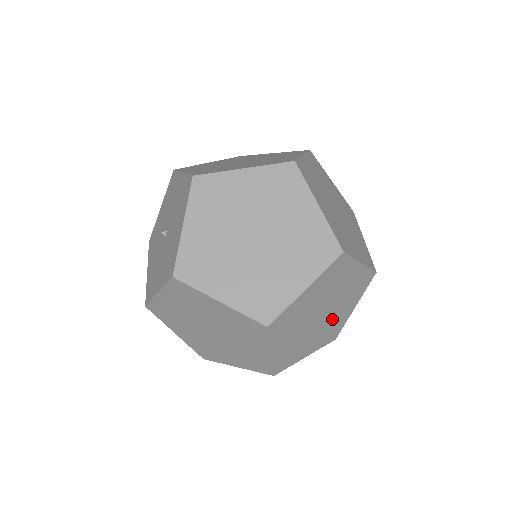
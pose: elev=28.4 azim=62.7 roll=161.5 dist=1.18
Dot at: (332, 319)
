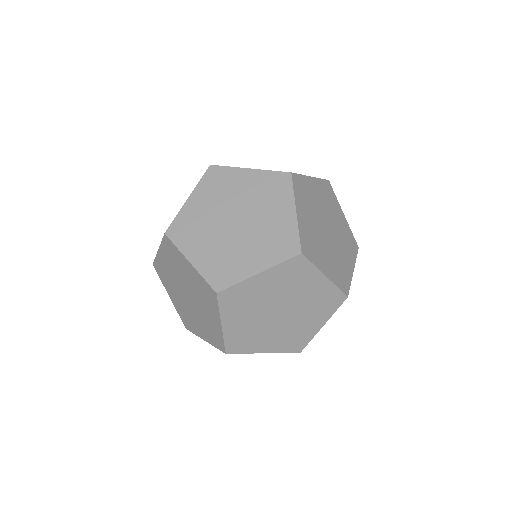
Dot at: (294, 325)
